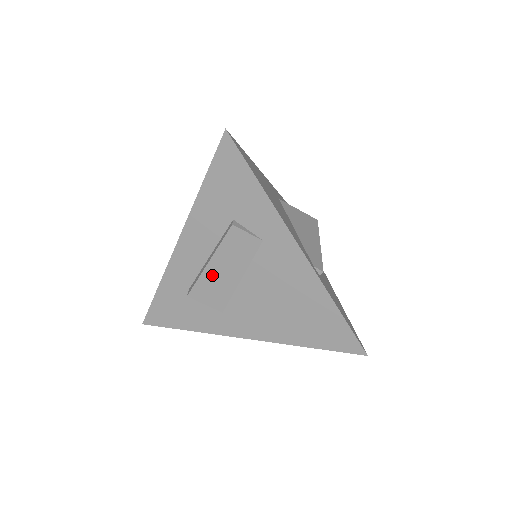
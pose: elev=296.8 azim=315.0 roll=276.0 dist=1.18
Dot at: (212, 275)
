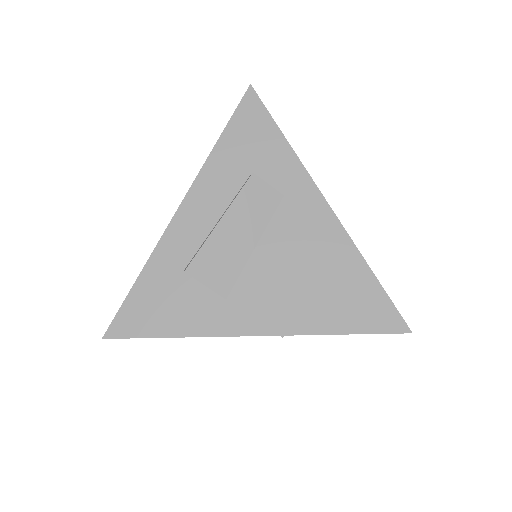
Dot at: (221, 240)
